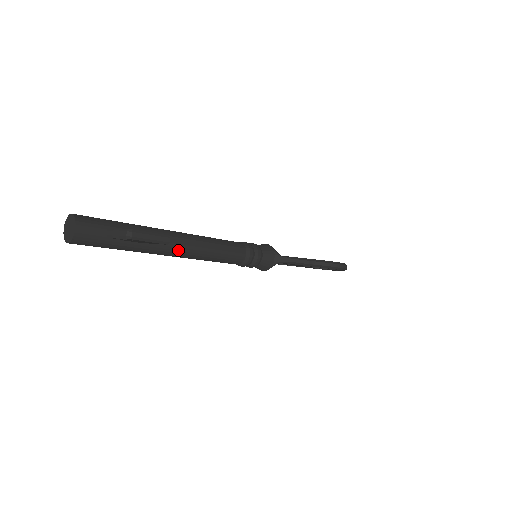
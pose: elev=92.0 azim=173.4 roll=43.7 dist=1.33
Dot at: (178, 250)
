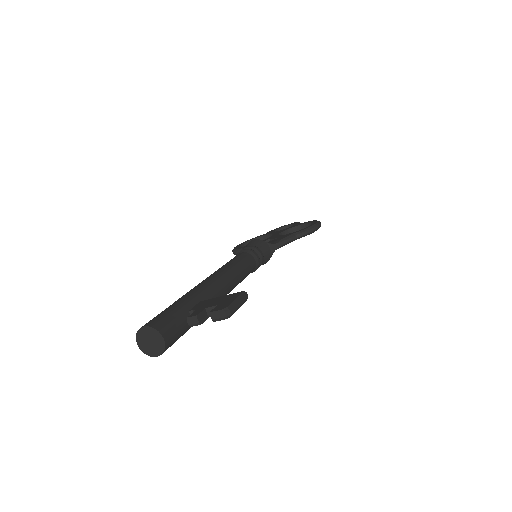
Dot at: (223, 295)
